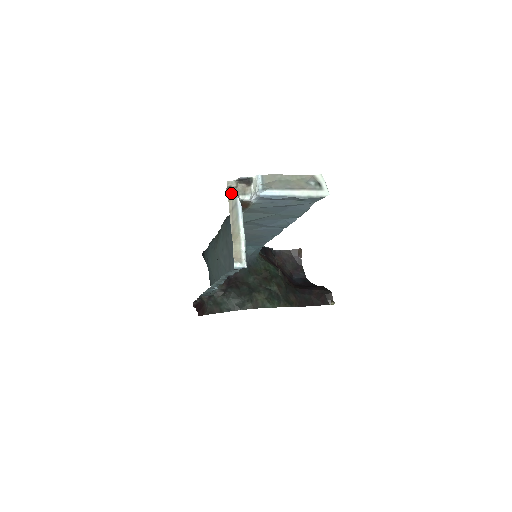
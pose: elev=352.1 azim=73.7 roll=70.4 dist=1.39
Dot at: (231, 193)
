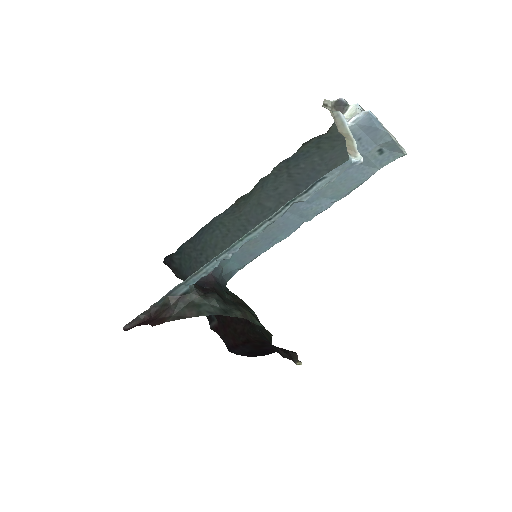
Dot at: (328, 109)
